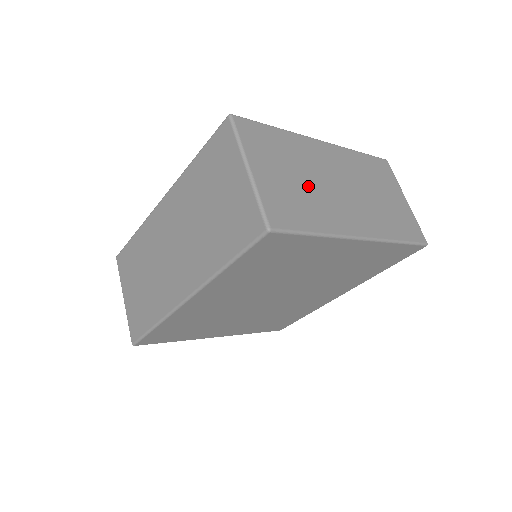
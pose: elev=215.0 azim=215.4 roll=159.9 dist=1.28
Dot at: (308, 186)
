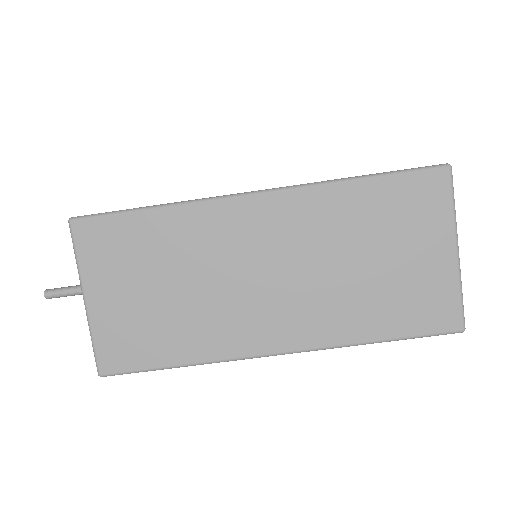
Dot at: occluded
